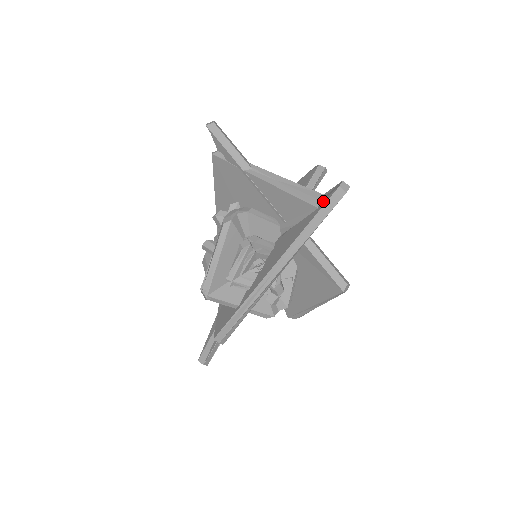
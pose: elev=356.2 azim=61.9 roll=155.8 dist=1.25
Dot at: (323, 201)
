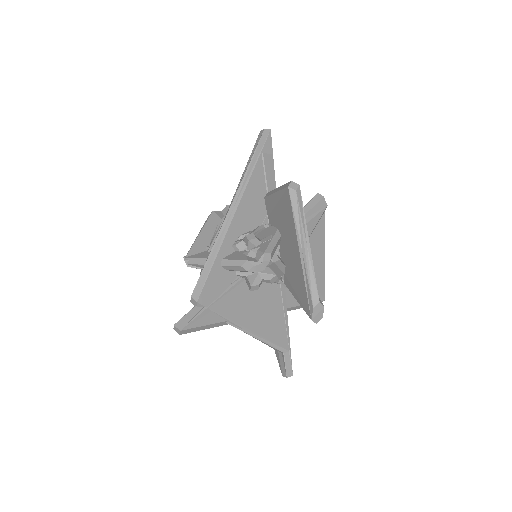
Dot at: occluded
